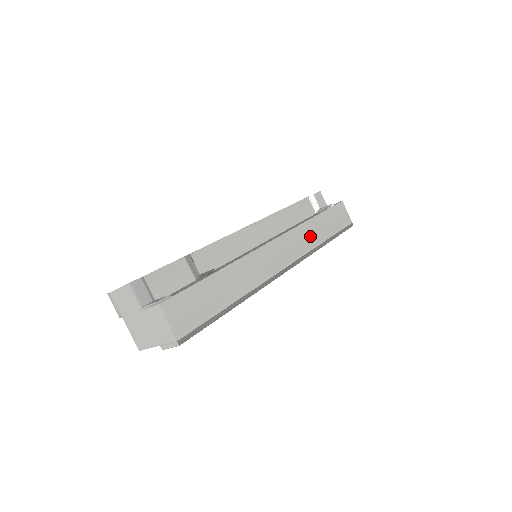
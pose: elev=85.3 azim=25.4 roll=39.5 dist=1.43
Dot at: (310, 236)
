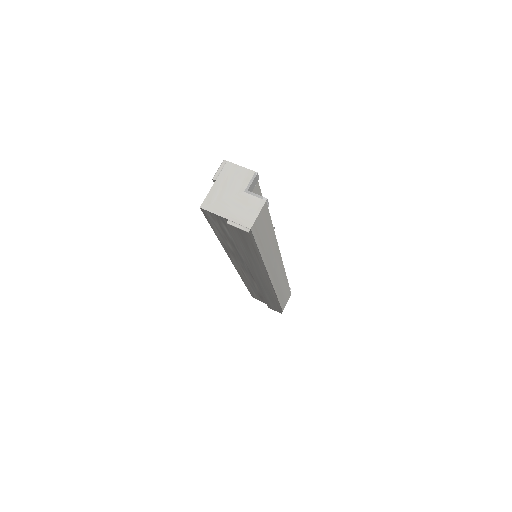
Dot at: (281, 285)
